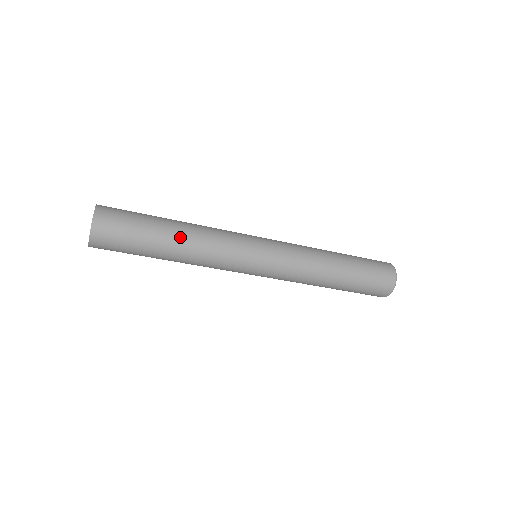
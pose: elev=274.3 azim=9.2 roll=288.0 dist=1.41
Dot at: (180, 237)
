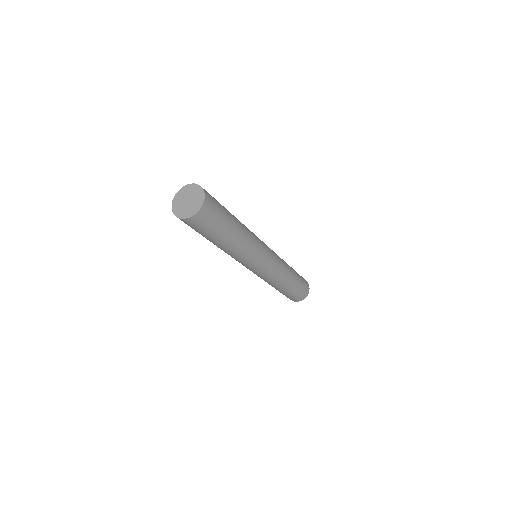
Dot at: (233, 243)
